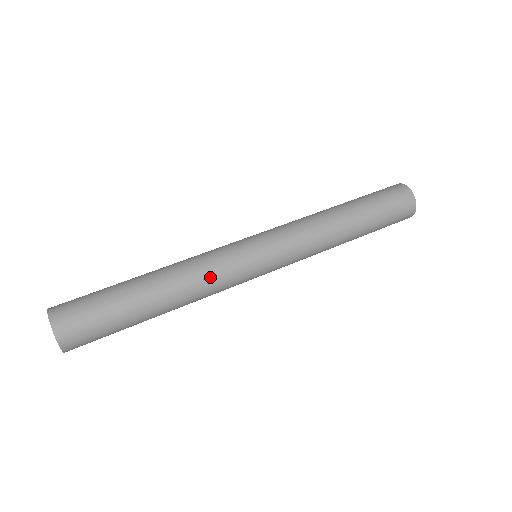
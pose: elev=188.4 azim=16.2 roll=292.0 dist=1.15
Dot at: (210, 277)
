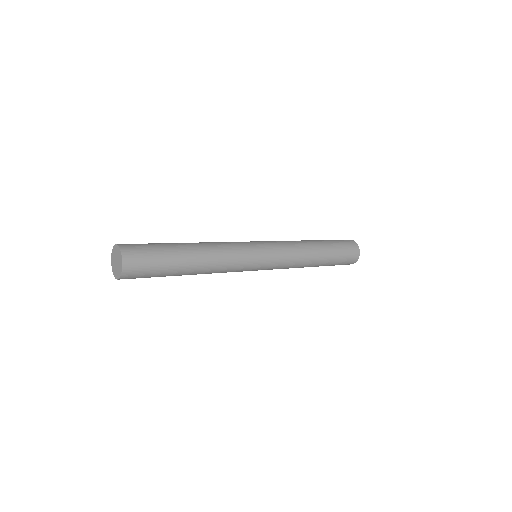
Dot at: (229, 260)
